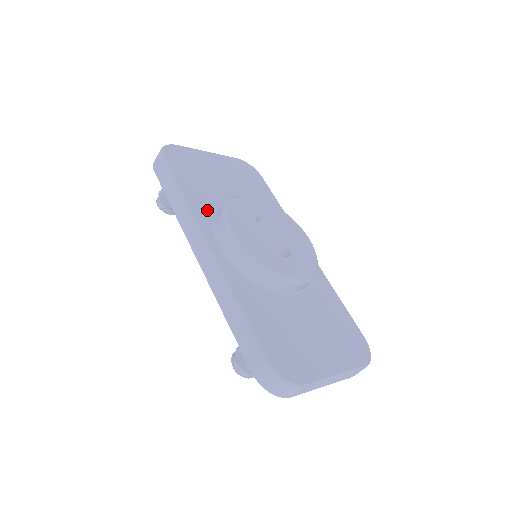
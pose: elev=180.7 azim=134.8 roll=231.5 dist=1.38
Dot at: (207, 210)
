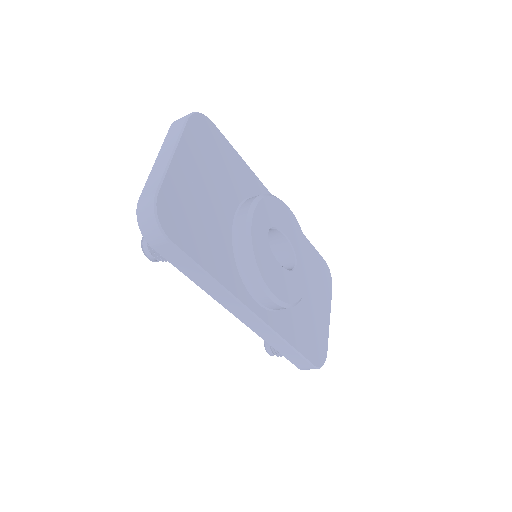
Dot at: (232, 270)
